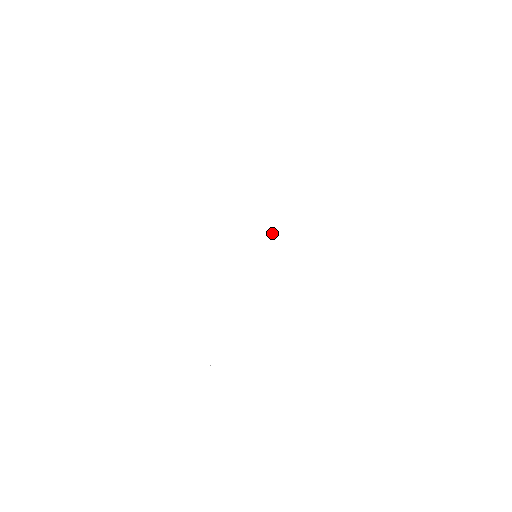
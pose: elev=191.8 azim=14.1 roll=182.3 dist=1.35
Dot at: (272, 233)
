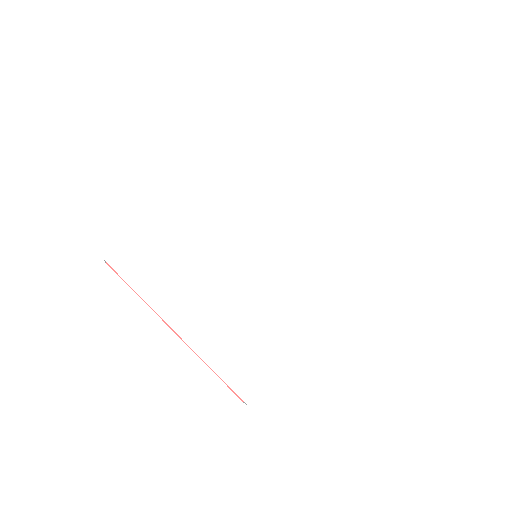
Dot at: (254, 232)
